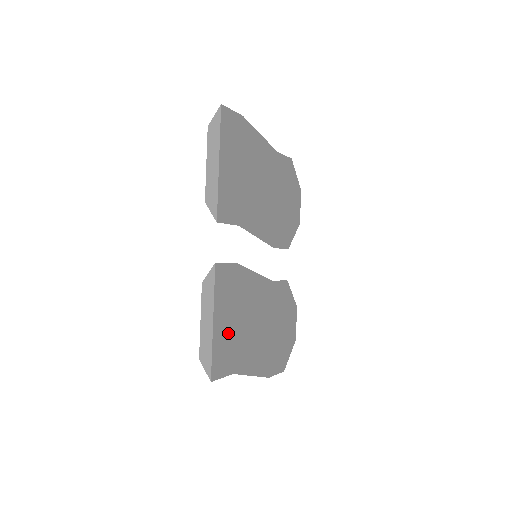
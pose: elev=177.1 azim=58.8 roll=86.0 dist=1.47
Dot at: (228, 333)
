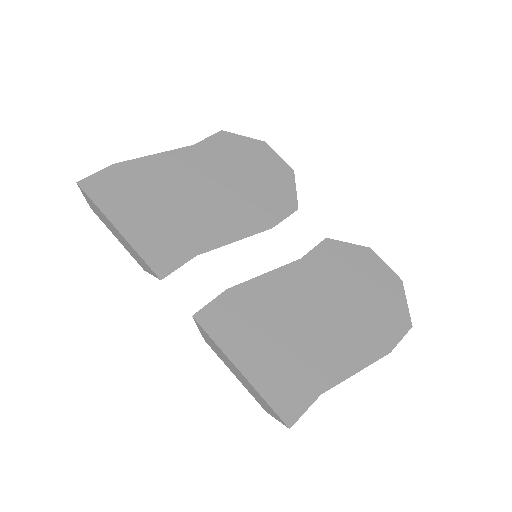
Dot at: (274, 363)
